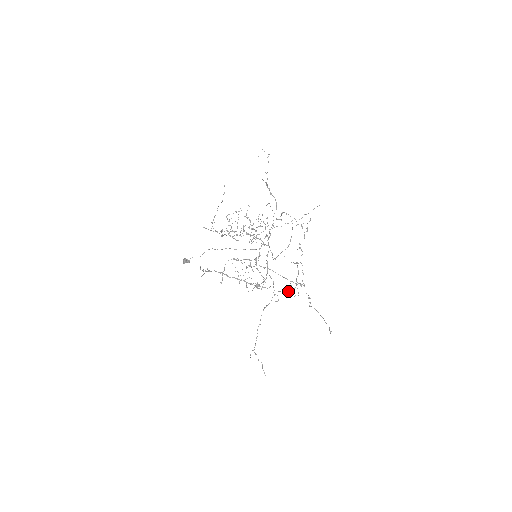
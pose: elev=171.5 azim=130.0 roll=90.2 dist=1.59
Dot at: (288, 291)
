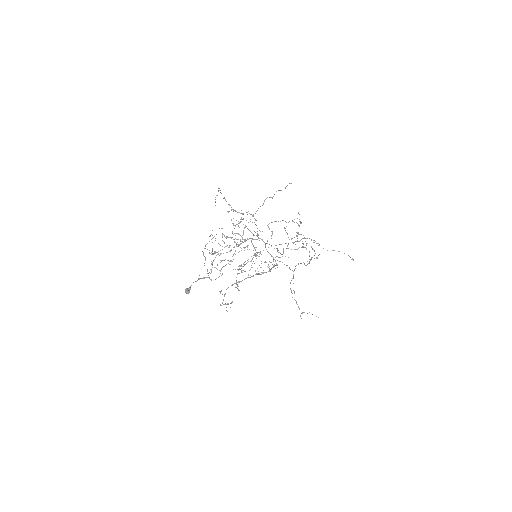
Dot at: (306, 265)
